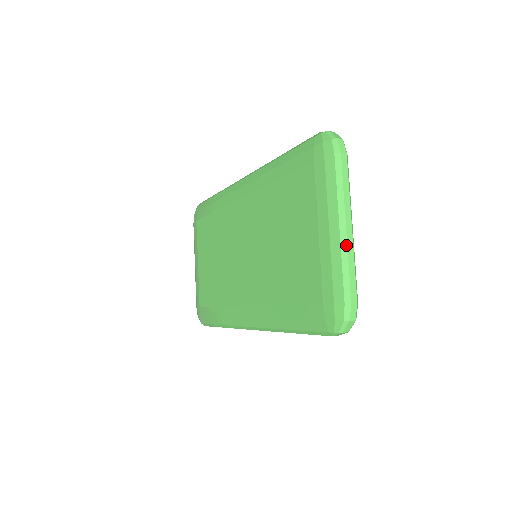
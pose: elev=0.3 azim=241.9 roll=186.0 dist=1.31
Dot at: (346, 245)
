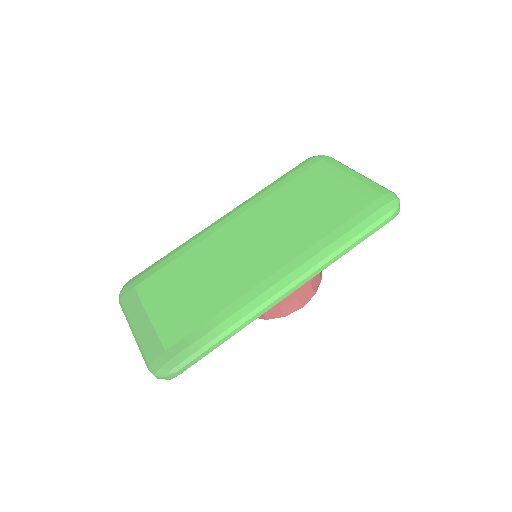
Dot at: (367, 178)
